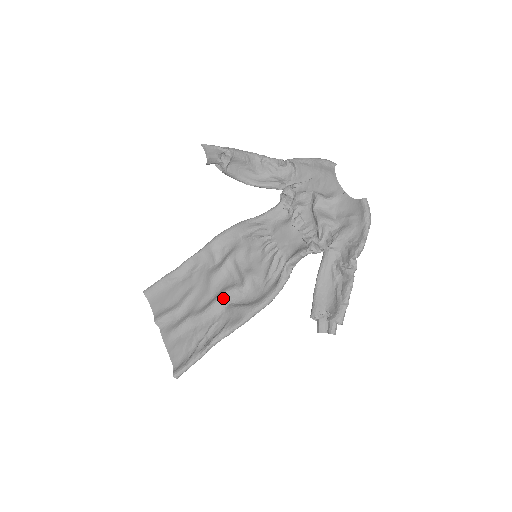
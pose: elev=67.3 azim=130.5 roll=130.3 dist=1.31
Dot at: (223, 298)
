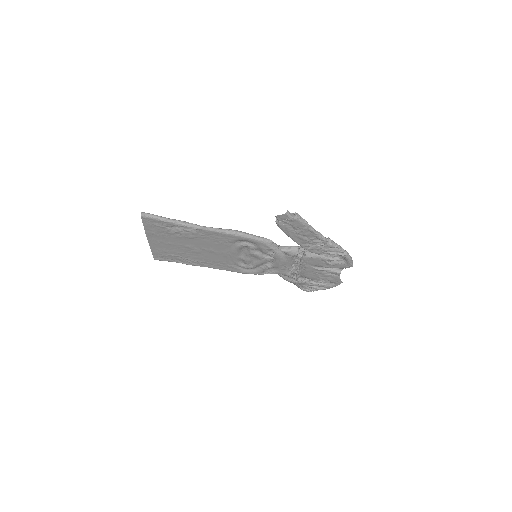
Dot at: occluded
